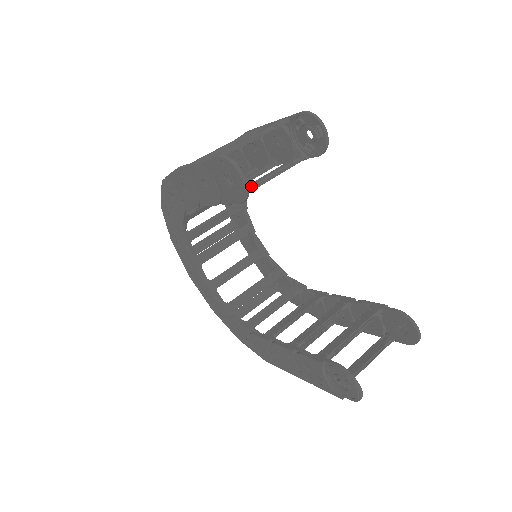
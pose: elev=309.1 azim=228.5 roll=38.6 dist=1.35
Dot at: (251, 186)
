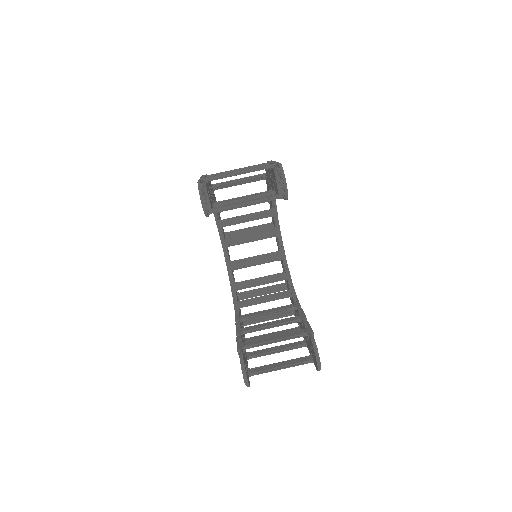
Dot at: (227, 206)
